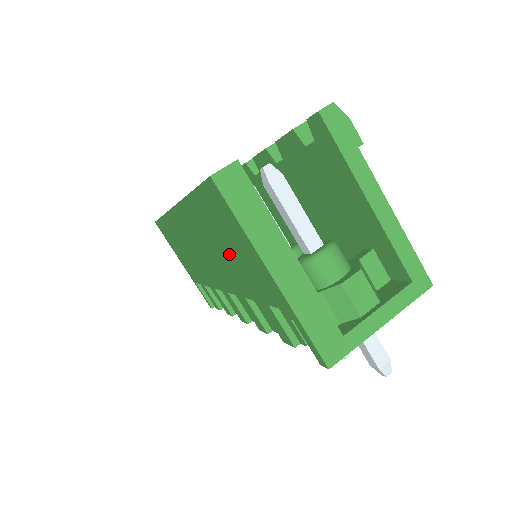
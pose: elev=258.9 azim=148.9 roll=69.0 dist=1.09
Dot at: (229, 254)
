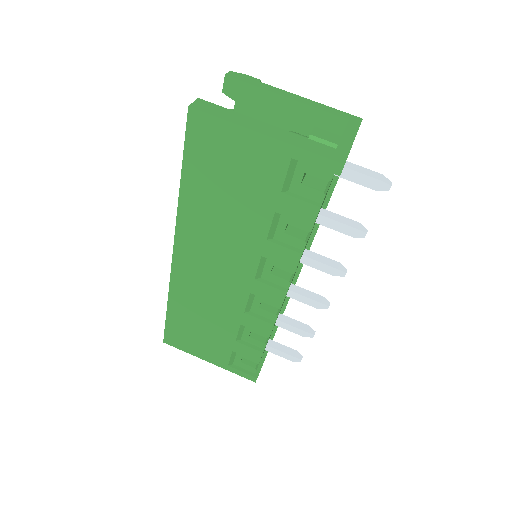
Dot at: (232, 193)
